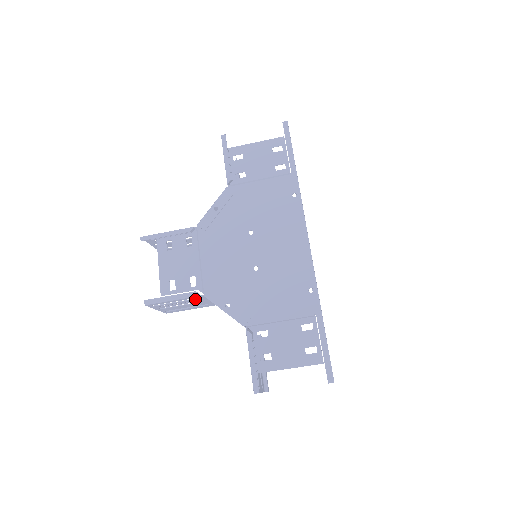
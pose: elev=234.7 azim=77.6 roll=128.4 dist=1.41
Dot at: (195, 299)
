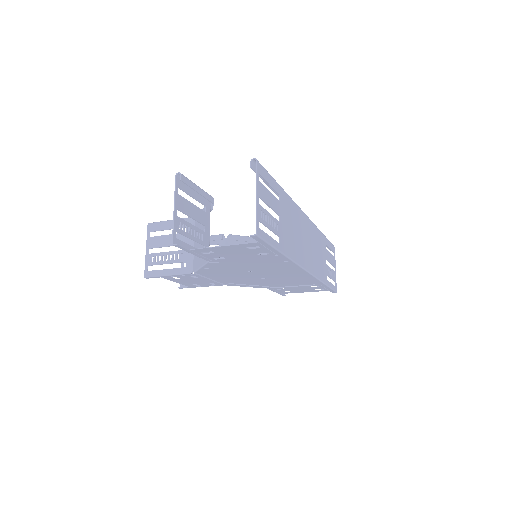
Dot at: occluded
